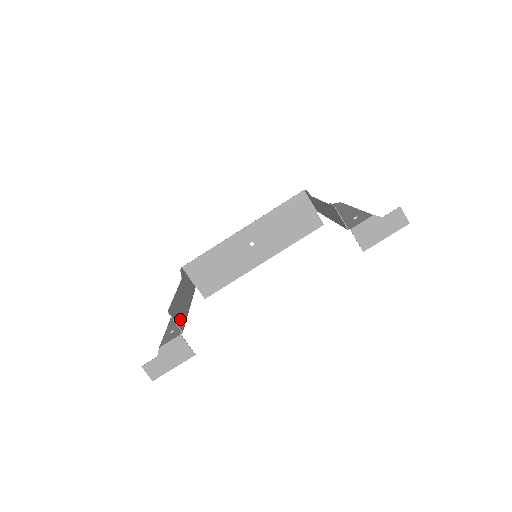
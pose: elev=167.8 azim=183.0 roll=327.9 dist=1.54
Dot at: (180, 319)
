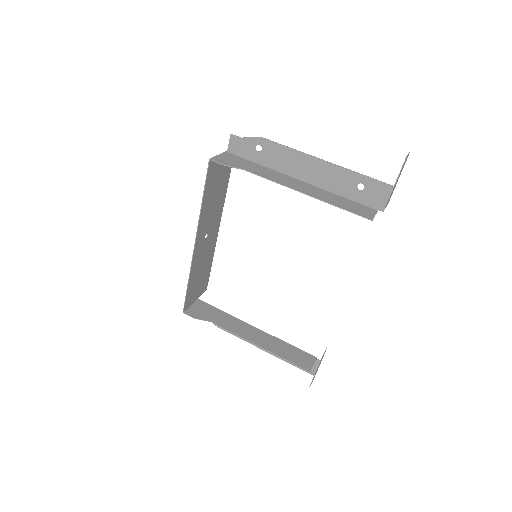
Dot at: (300, 355)
